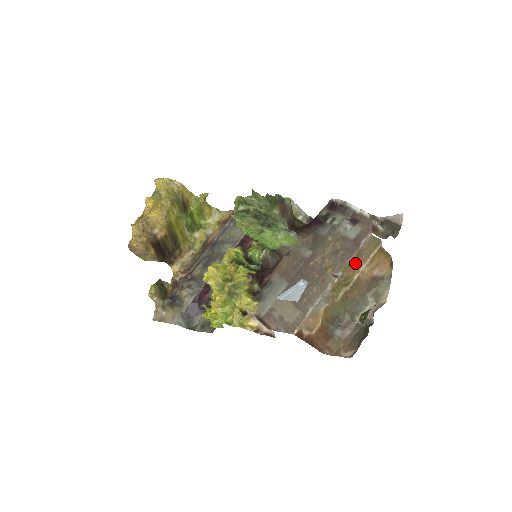
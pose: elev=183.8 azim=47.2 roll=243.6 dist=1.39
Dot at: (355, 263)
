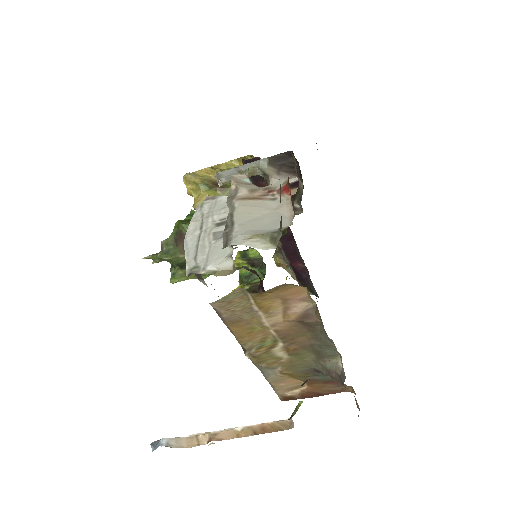
Dot at: (246, 328)
